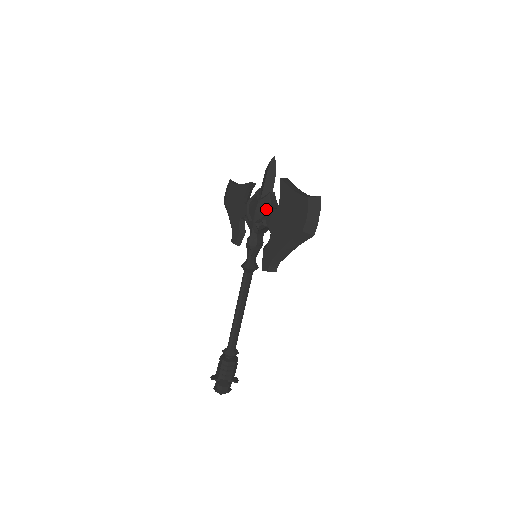
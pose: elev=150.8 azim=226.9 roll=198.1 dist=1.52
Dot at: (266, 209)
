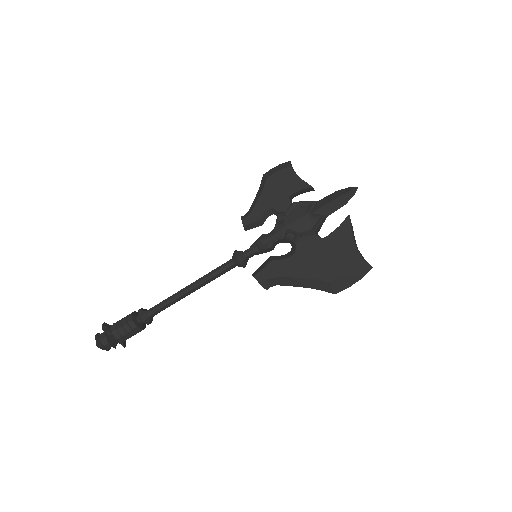
Dot at: (310, 228)
